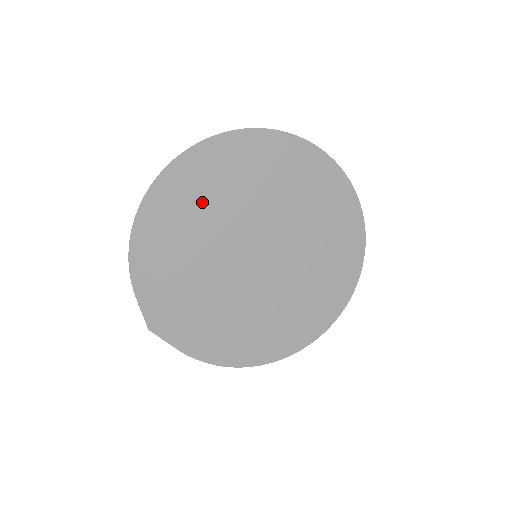
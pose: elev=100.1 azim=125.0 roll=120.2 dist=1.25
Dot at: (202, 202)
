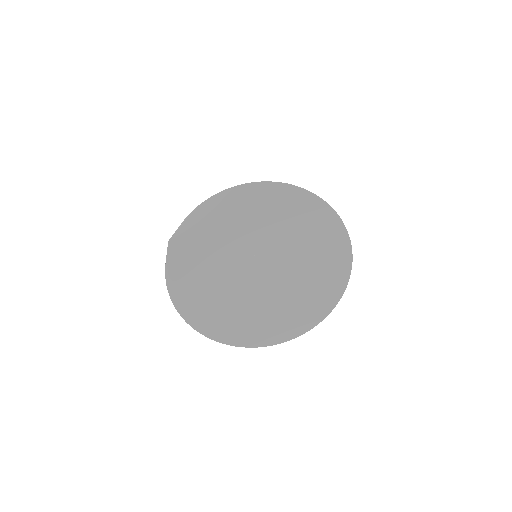
Dot at: (260, 208)
